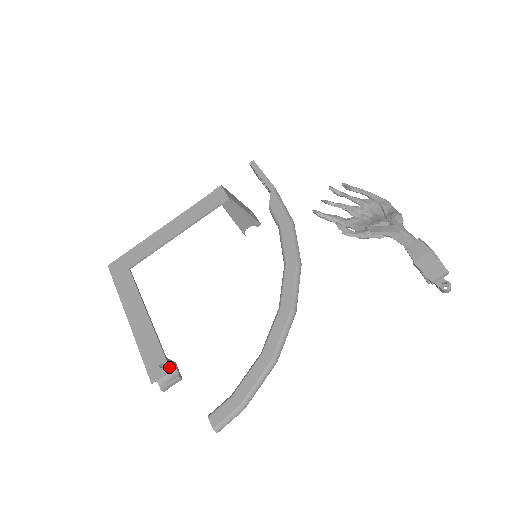
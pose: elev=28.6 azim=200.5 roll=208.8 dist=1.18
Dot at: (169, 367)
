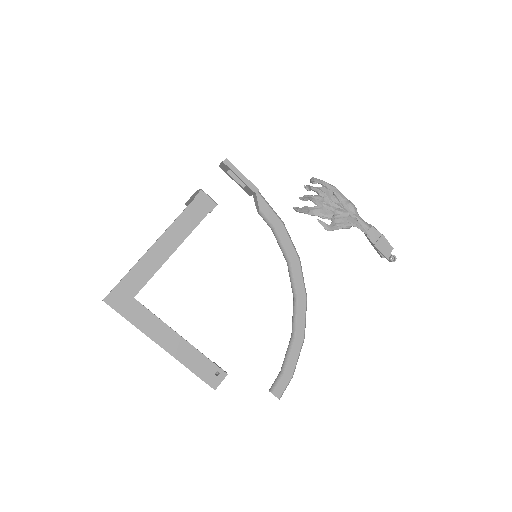
Dot at: (225, 372)
